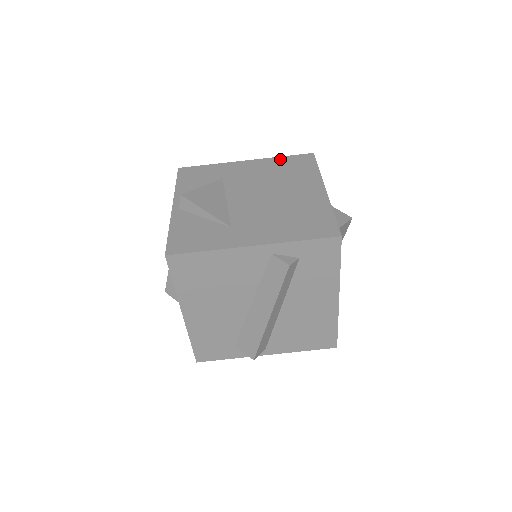
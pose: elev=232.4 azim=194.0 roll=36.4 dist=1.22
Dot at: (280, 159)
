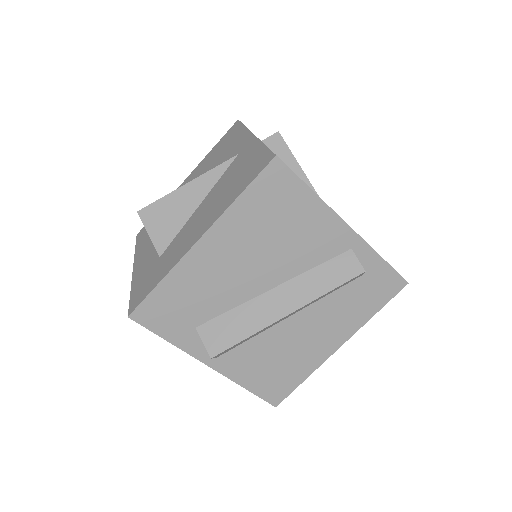
Dot at: occluded
